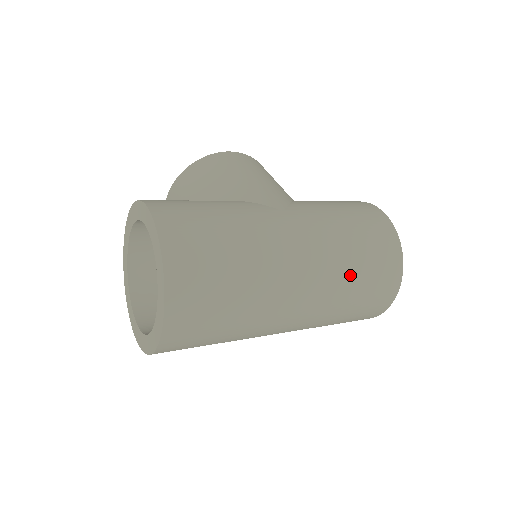
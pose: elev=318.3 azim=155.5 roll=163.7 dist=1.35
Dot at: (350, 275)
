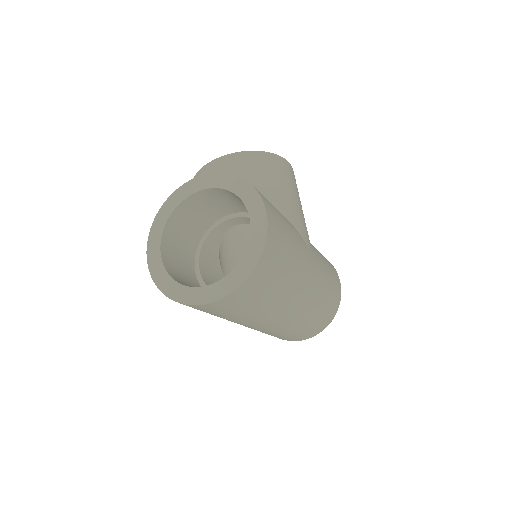
Dot at: (309, 319)
